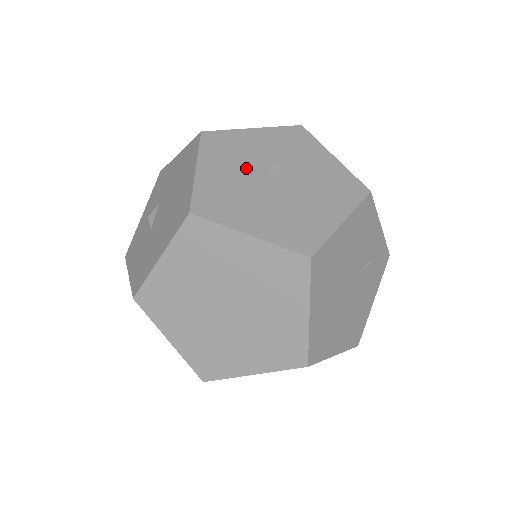
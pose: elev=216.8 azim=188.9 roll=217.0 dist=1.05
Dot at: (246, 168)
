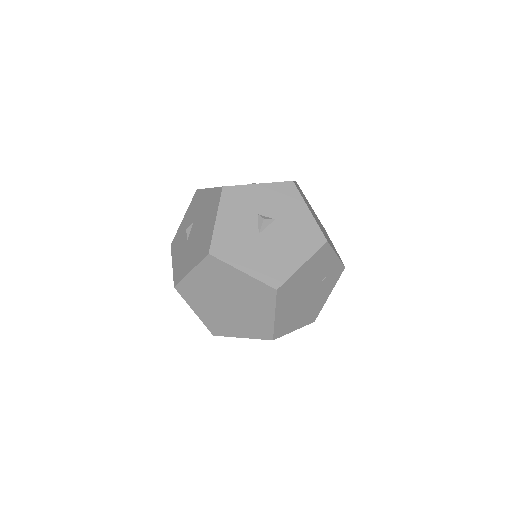
Dot at: (248, 219)
